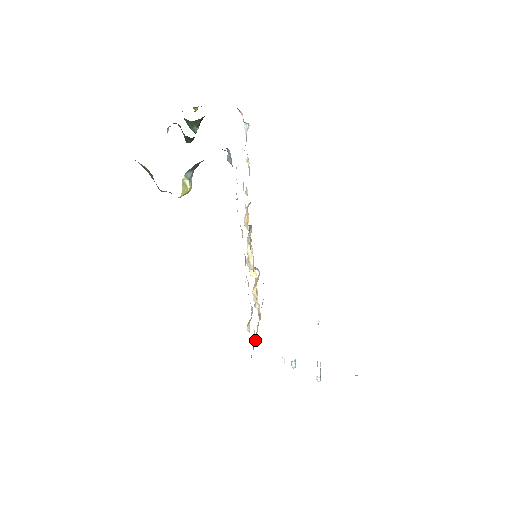
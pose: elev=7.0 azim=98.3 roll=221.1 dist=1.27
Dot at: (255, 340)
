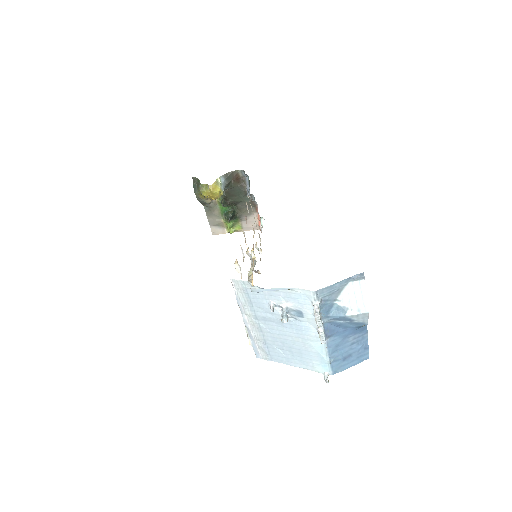
Dot at: occluded
